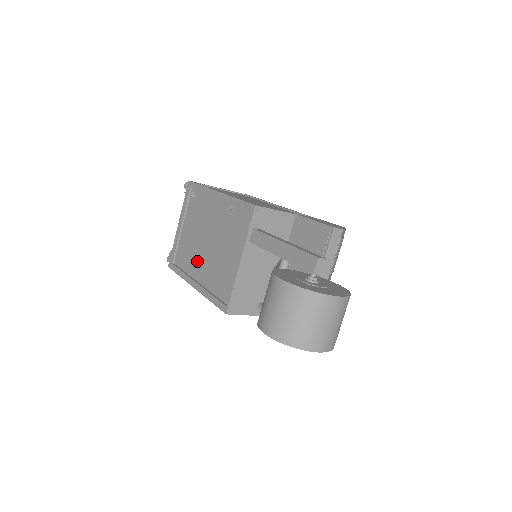
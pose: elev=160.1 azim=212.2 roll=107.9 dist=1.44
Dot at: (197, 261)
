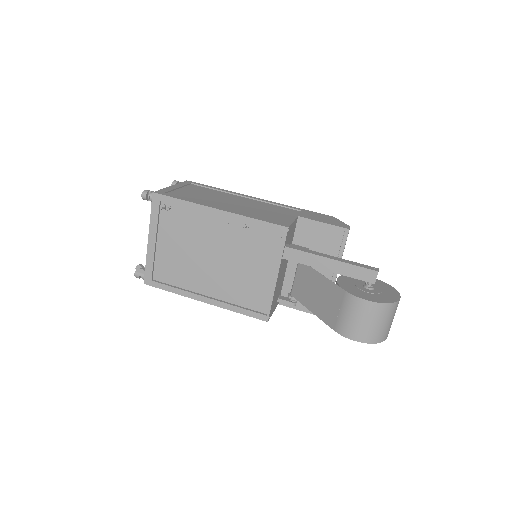
Dot at: (199, 277)
